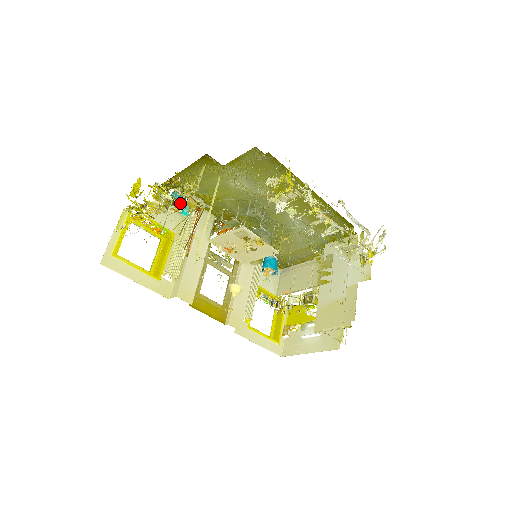
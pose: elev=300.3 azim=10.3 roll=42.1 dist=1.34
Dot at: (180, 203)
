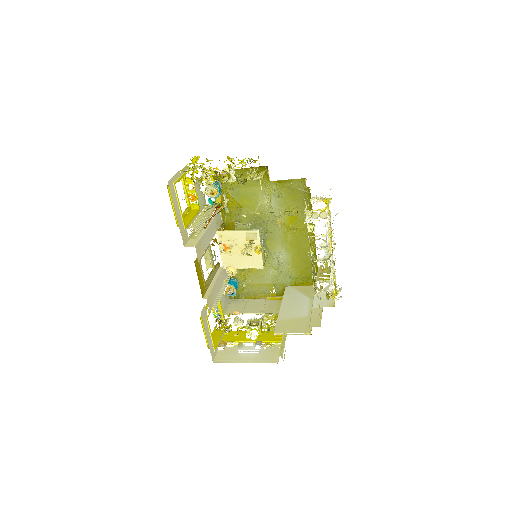
Dot at: (245, 179)
